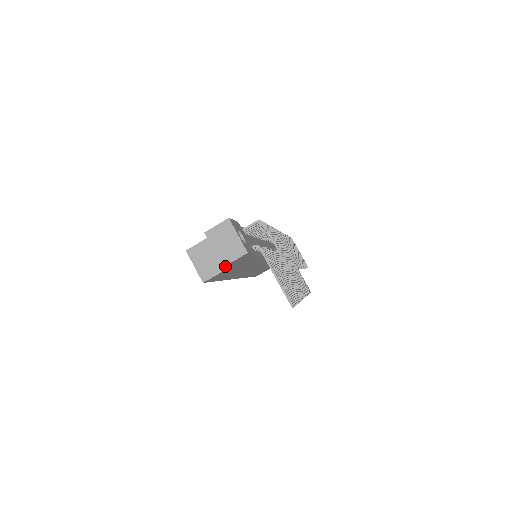
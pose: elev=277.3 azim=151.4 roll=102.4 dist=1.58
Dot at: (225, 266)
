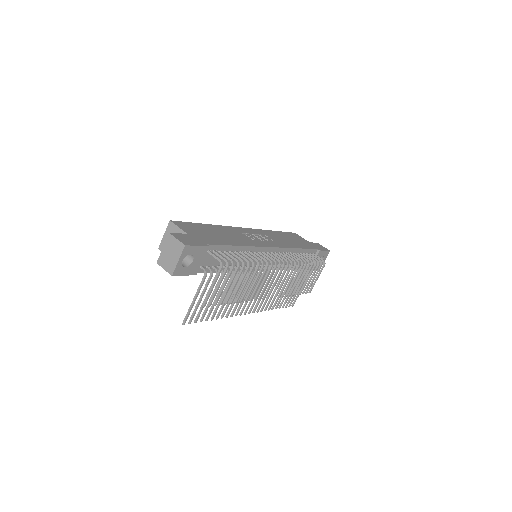
Dot at: (160, 263)
